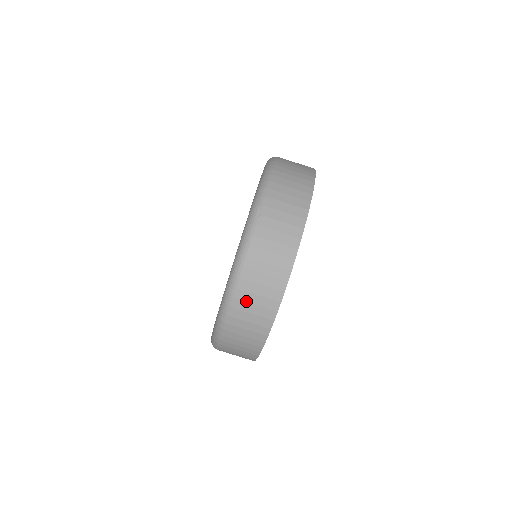
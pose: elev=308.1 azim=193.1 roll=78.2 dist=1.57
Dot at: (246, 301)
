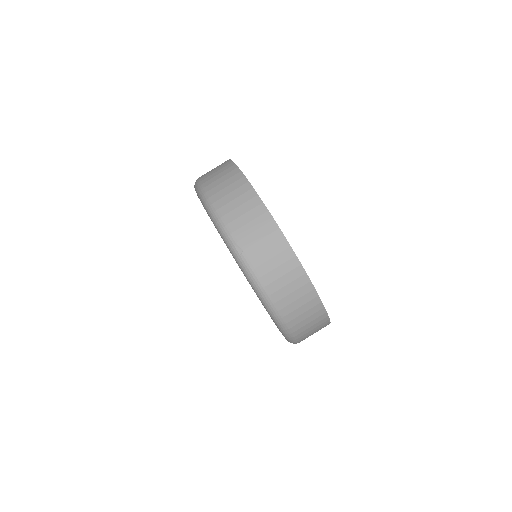
Dot at: (292, 311)
